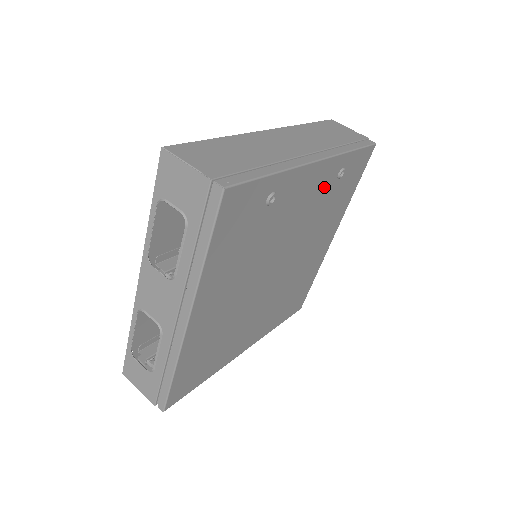
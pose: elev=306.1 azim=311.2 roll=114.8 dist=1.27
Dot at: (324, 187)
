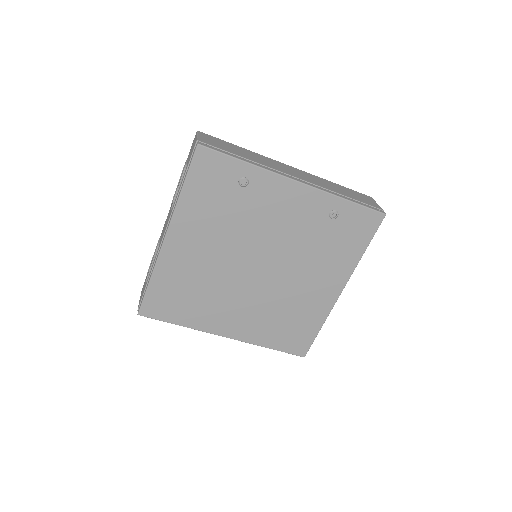
Dot at: (312, 215)
